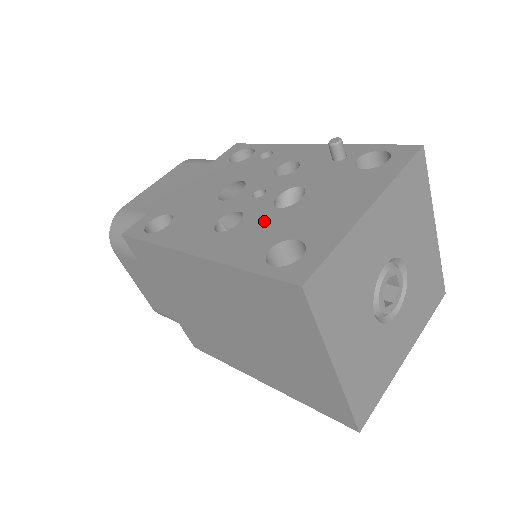
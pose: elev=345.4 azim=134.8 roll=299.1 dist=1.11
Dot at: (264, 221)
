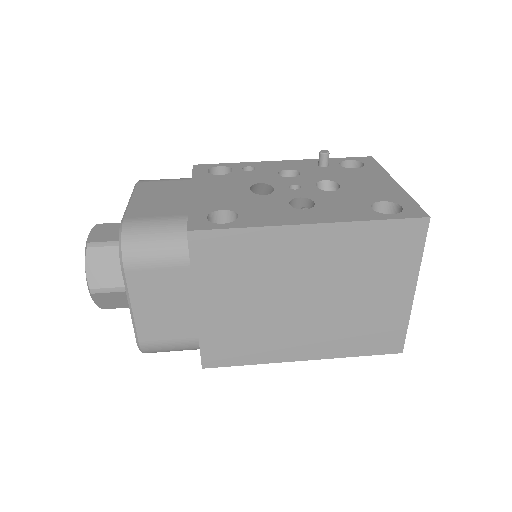
Dot at: (335, 198)
